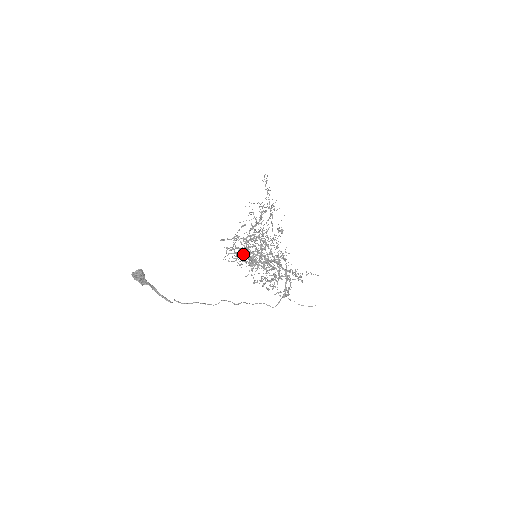
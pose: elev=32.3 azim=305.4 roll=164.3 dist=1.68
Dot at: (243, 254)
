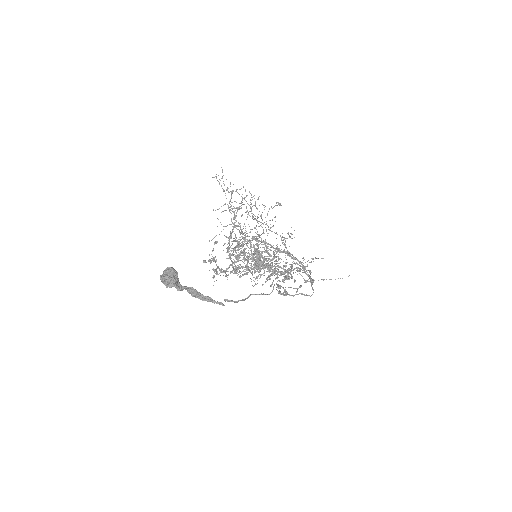
Dot at: (233, 270)
